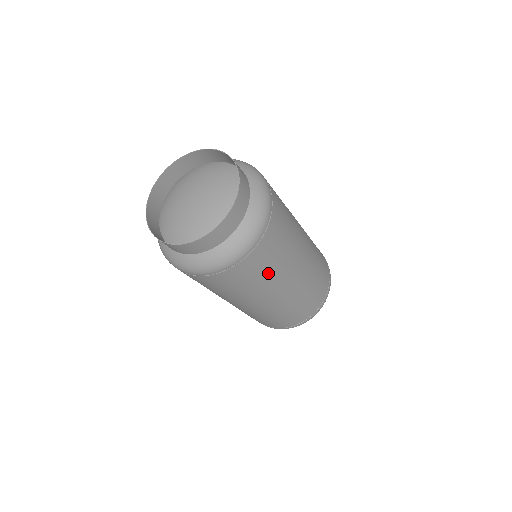
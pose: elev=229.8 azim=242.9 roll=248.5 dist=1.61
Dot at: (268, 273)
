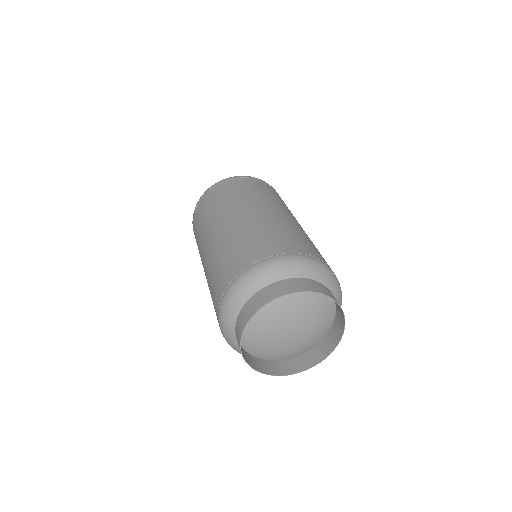
Dot at: occluded
